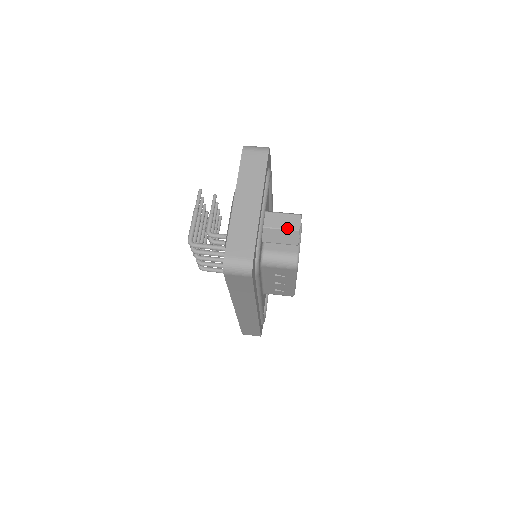
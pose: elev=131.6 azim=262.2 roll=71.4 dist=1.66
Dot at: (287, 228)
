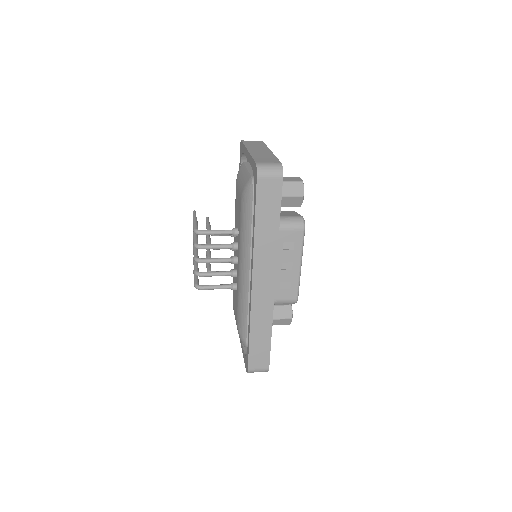
Dot at: (292, 180)
